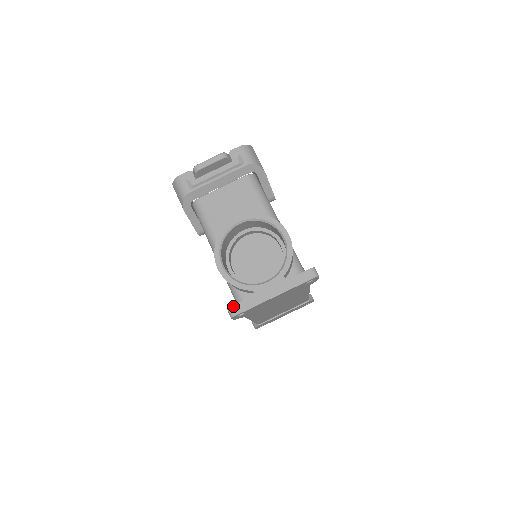
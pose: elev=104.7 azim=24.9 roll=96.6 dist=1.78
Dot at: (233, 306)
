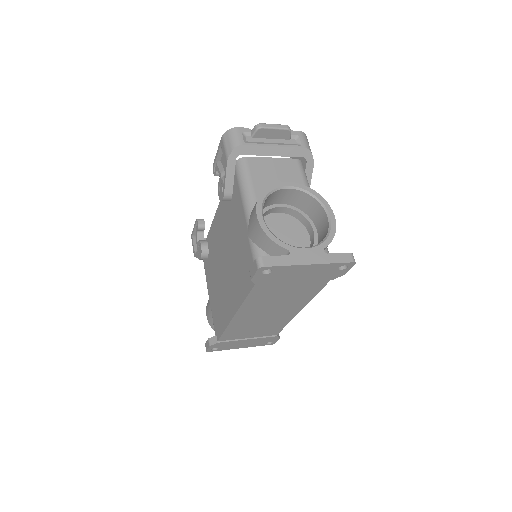
Dot at: (265, 257)
